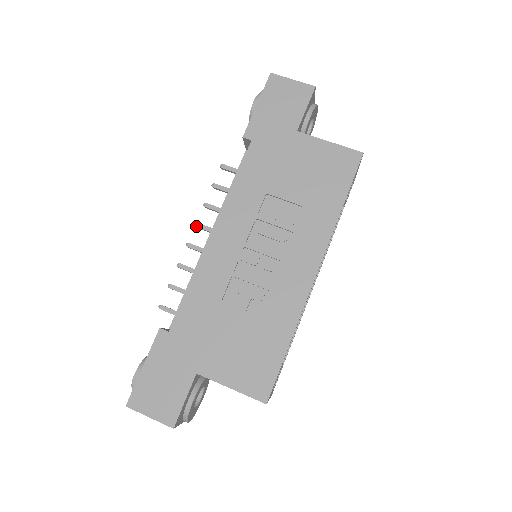
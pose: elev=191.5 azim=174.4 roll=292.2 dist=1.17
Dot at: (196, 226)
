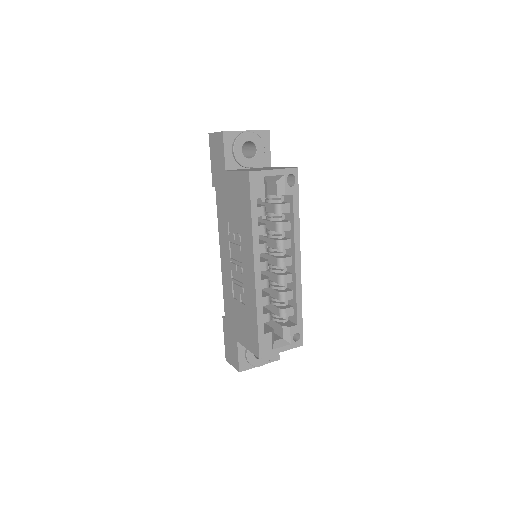
Dot at: occluded
